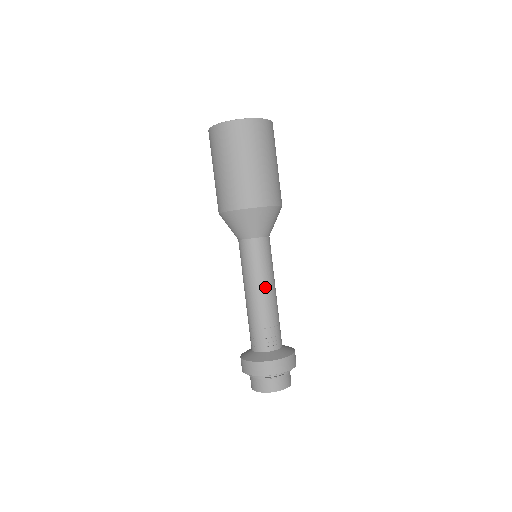
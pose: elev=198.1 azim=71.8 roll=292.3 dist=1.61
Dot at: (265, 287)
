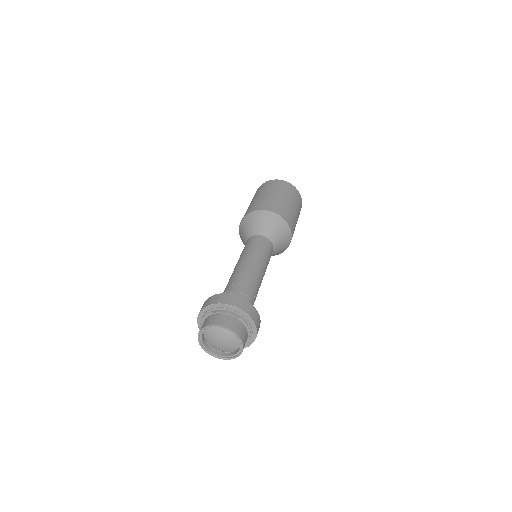
Dot at: (263, 270)
